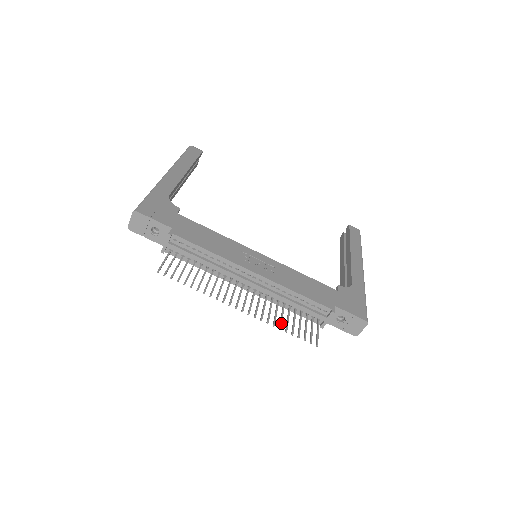
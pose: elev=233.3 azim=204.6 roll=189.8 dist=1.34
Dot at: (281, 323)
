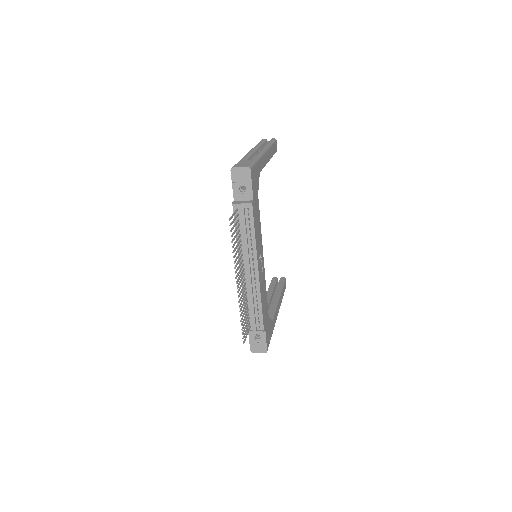
Dot at: occluded
